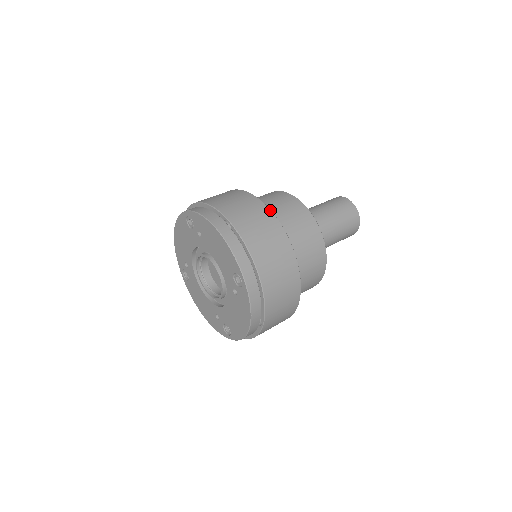
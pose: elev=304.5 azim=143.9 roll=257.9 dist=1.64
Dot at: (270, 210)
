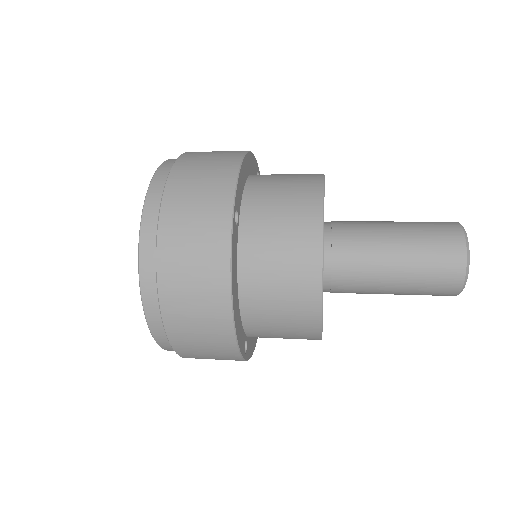
Dot at: (231, 221)
